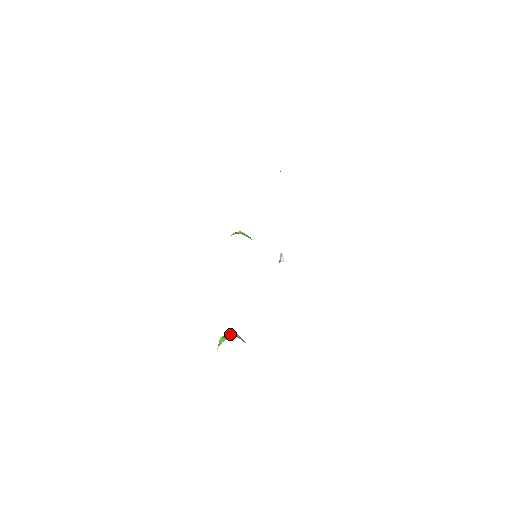
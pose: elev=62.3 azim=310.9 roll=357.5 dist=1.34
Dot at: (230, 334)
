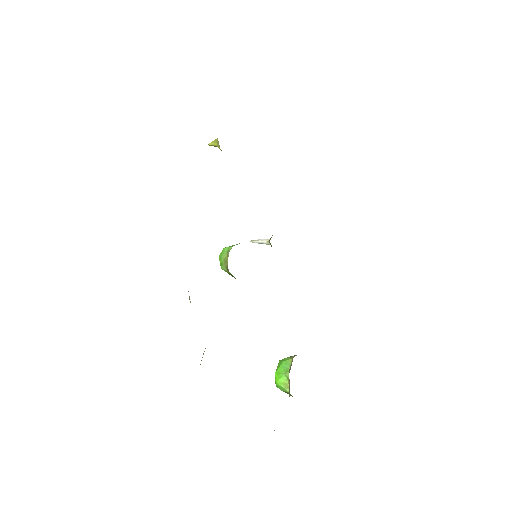
Dot at: (280, 367)
